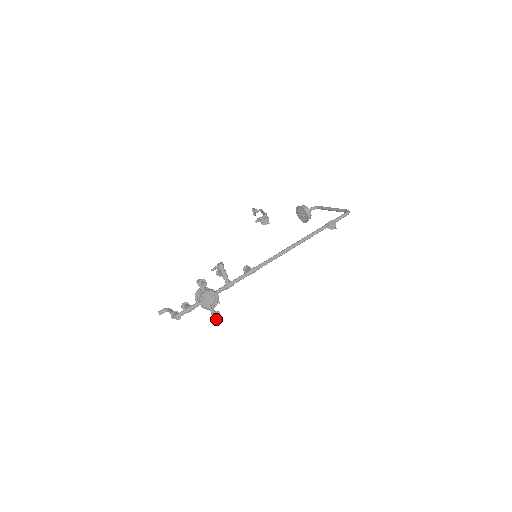
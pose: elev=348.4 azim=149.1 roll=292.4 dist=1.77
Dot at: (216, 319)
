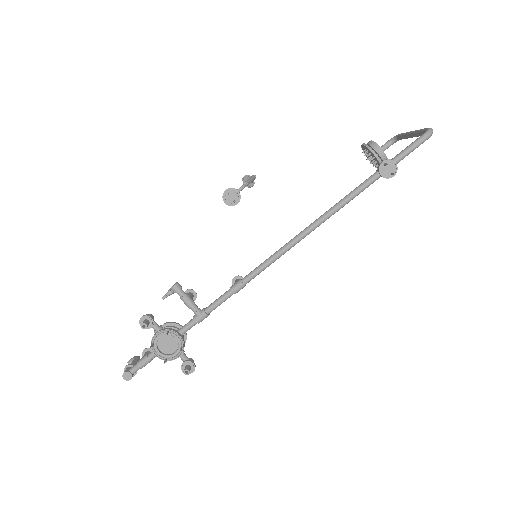
Dot at: (189, 373)
